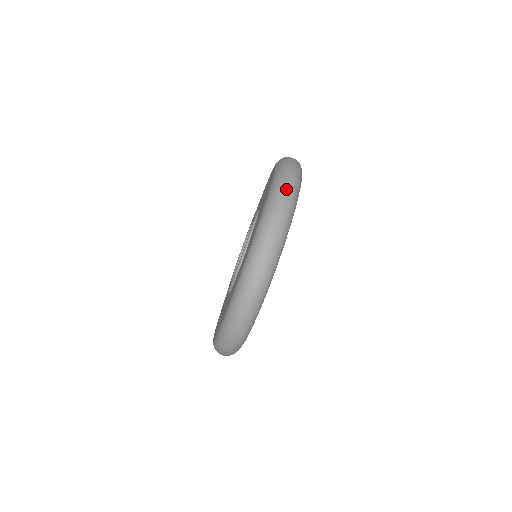
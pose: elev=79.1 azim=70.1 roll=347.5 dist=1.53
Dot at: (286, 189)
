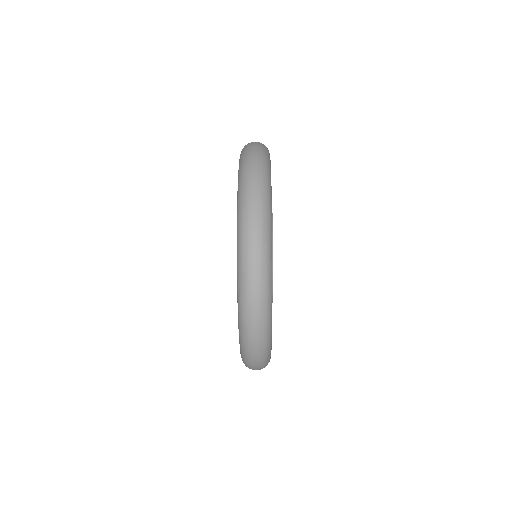
Dot at: (253, 207)
